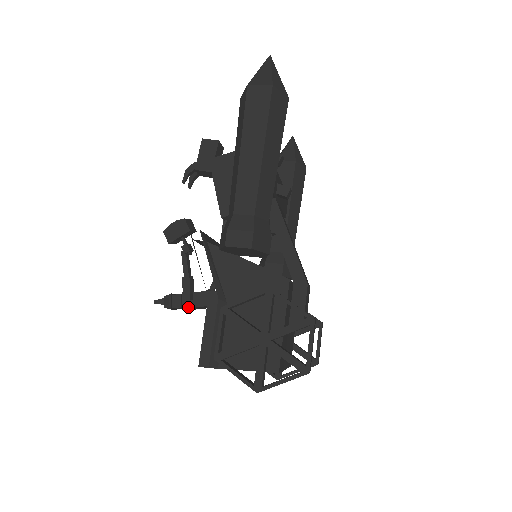
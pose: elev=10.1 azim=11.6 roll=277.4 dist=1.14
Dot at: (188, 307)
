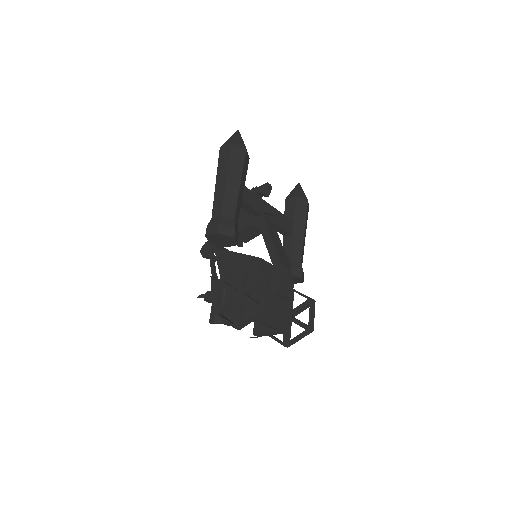
Dot at: occluded
